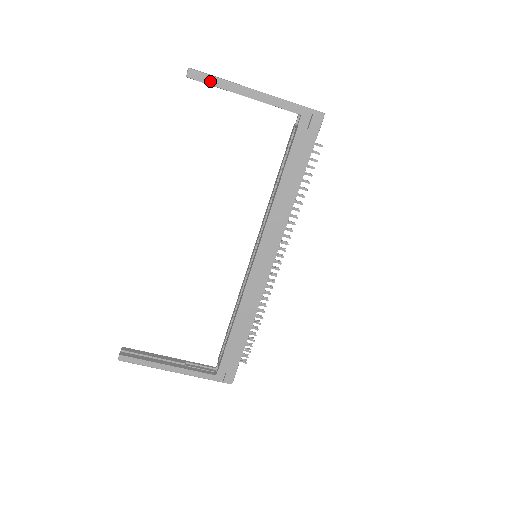
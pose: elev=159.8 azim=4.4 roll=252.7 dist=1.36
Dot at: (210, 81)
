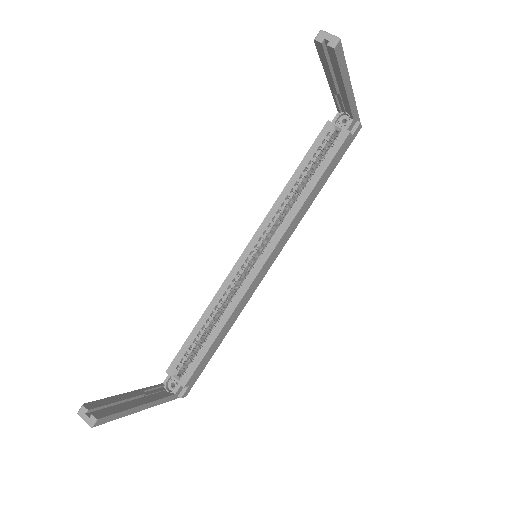
Dot at: (341, 62)
